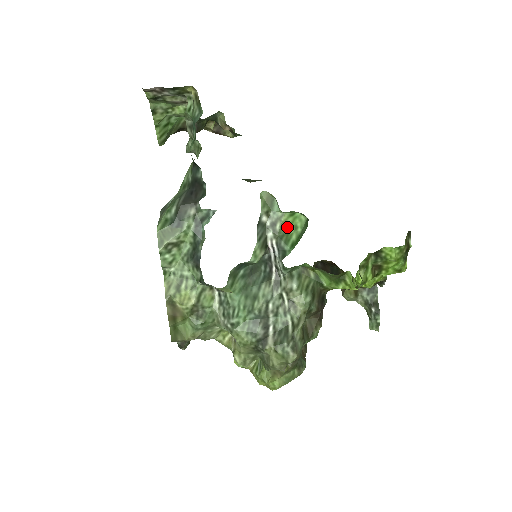
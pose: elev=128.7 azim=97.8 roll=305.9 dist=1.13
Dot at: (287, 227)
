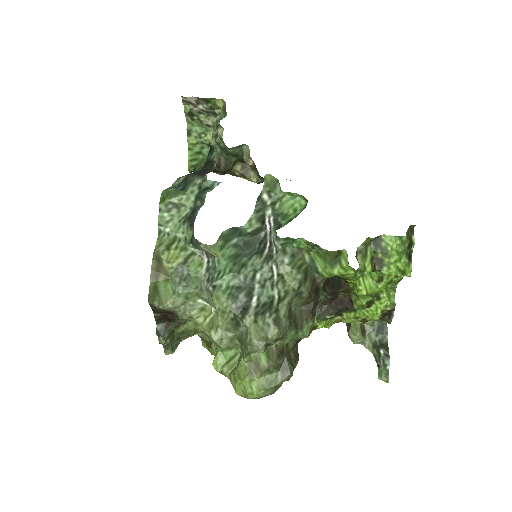
Dot at: (286, 208)
